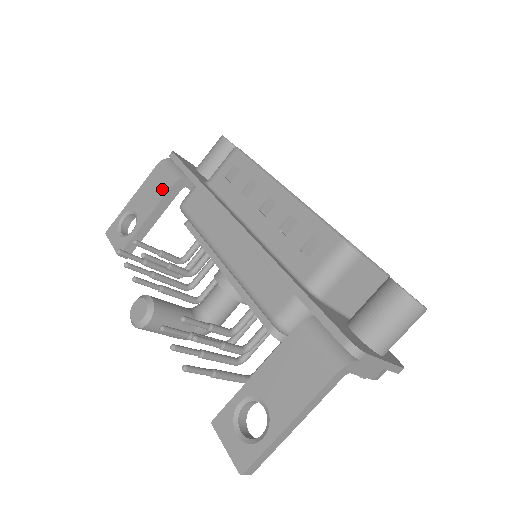
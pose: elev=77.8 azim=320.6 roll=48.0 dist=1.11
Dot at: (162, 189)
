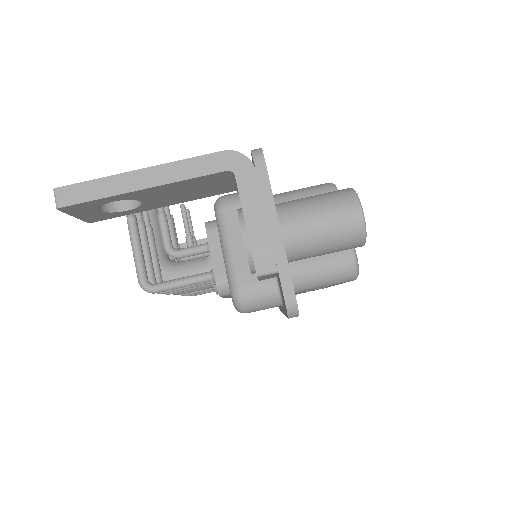
Dot at: occluded
